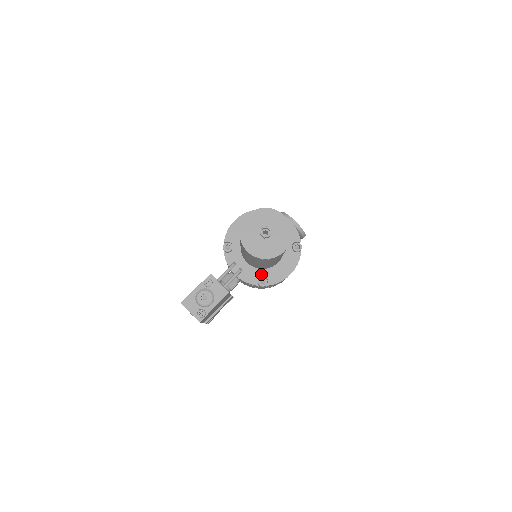
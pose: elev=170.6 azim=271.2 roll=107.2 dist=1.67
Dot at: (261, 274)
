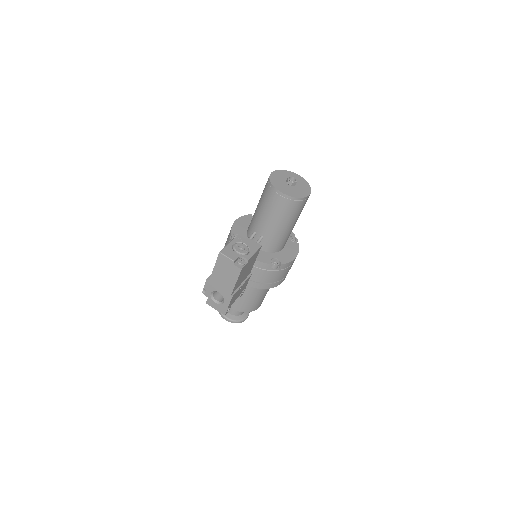
Dot at: (272, 256)
